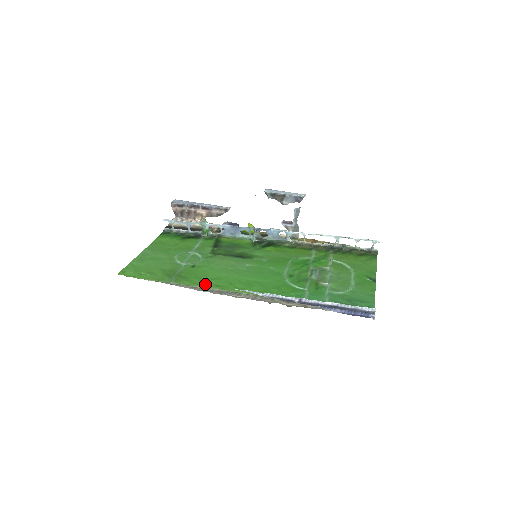
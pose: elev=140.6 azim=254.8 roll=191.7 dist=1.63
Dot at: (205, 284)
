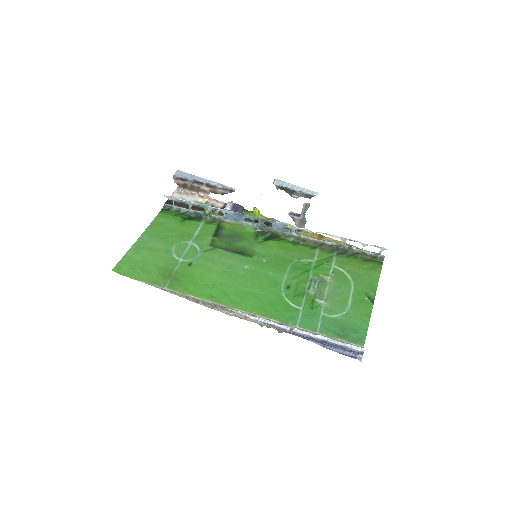
Dot at: (199, 293)
